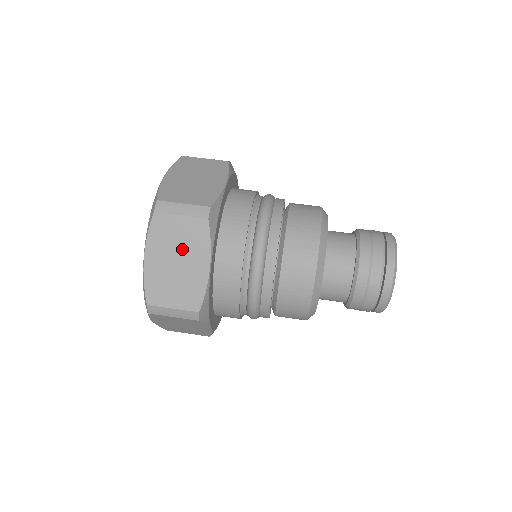
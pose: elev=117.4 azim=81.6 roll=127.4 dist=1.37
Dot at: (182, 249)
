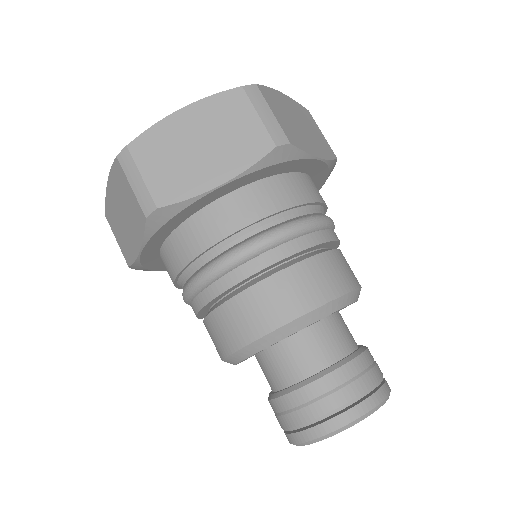
Dot at: (127, 213)
